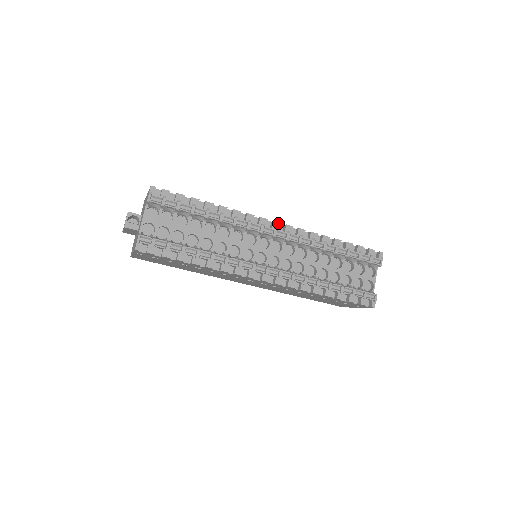
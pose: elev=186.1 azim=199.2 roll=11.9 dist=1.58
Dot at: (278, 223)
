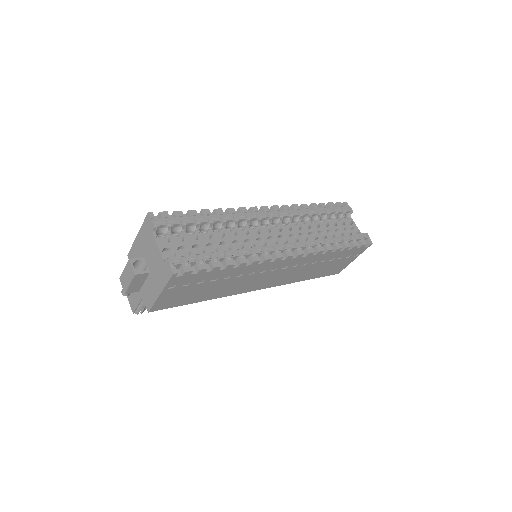
Dot at: (266, 207)
